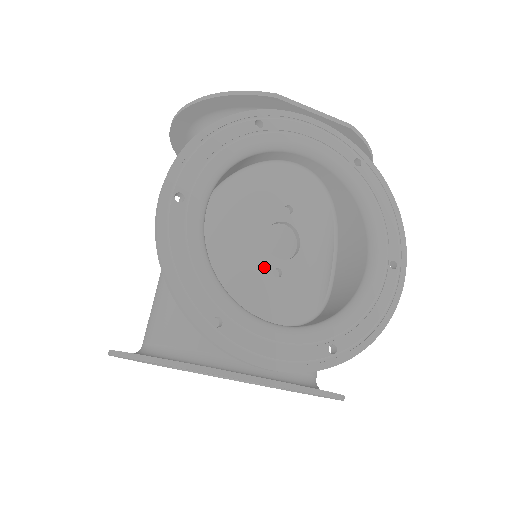
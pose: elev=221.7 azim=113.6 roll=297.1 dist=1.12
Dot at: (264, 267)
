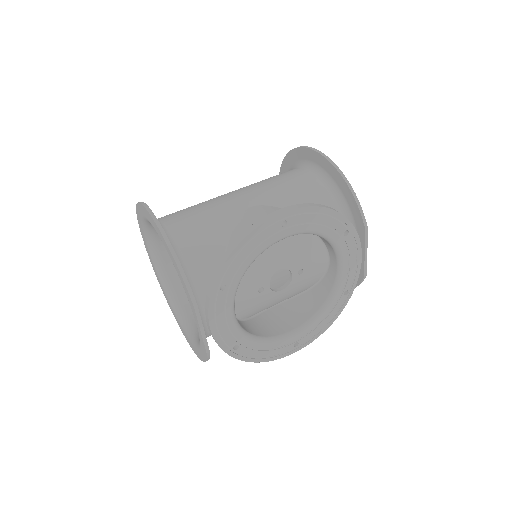
Dot at: (261, 281)
